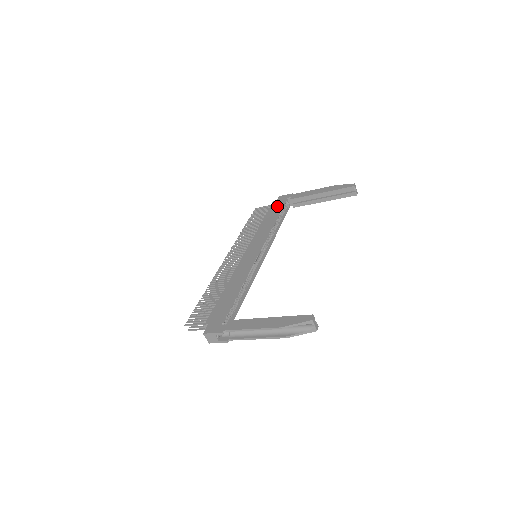
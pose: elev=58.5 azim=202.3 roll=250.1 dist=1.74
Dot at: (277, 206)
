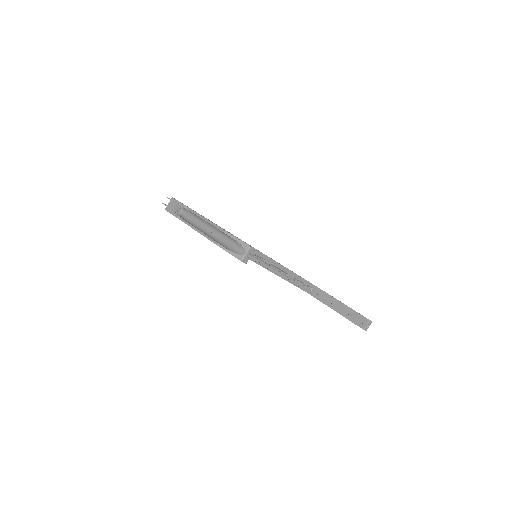
Dot at: occluded
